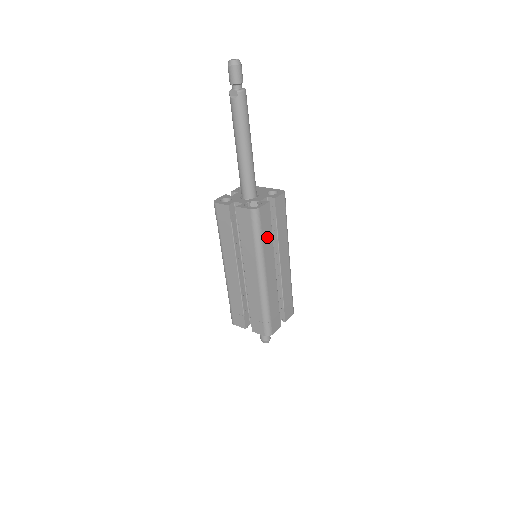
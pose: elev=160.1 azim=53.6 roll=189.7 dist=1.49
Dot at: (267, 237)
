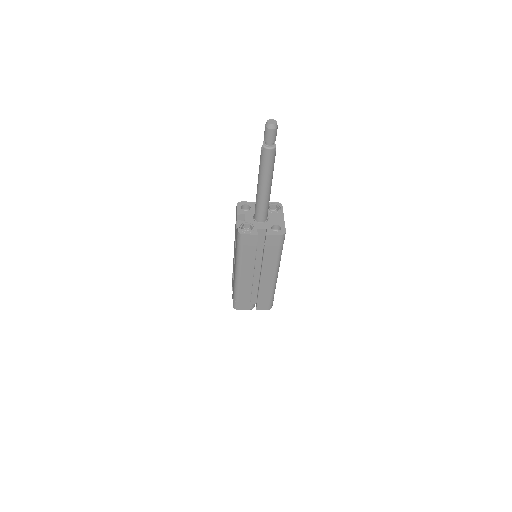
Dot at: (249, 254)
